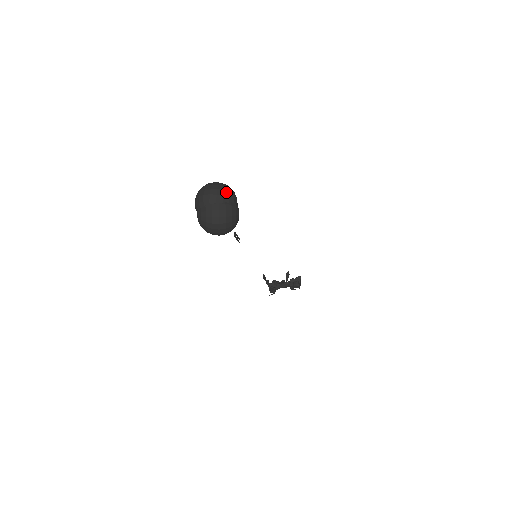
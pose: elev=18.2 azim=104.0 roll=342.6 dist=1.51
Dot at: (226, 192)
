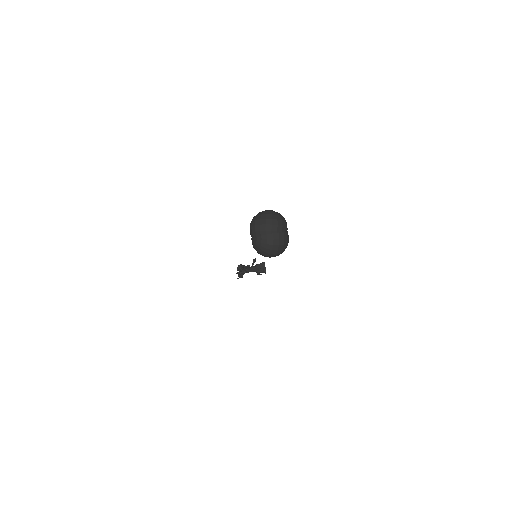
Dot at: (283, 222)
